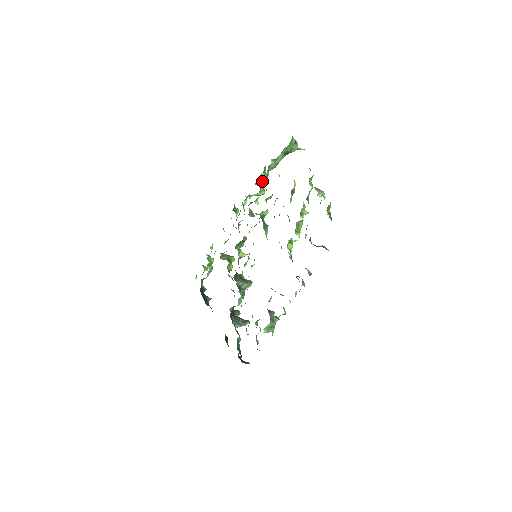
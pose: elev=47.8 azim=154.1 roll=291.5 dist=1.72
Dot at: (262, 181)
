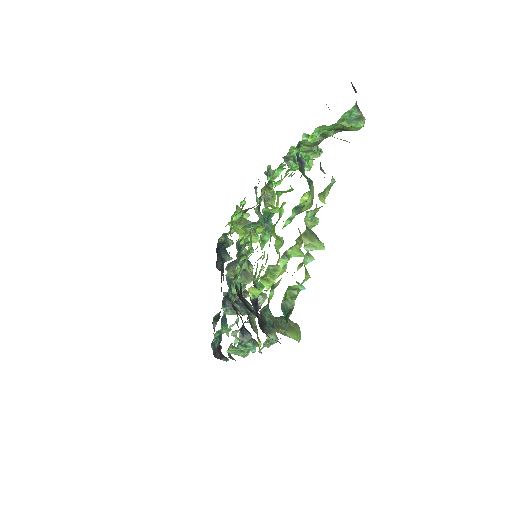
Dot at: occluded
